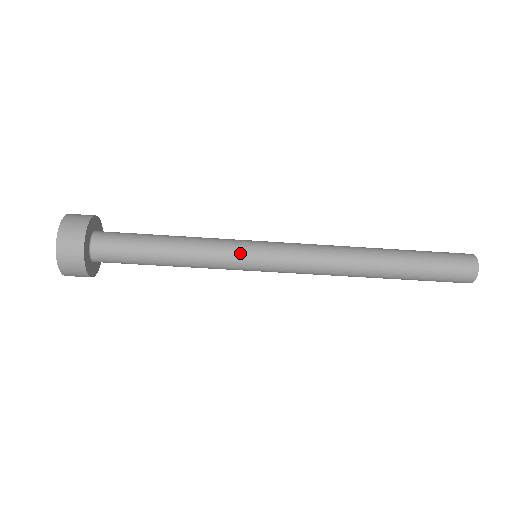
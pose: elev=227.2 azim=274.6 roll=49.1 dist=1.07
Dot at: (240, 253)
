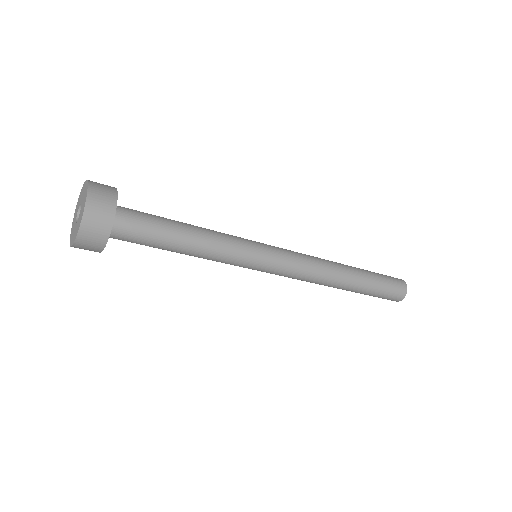
Dot at: (249, 254)
